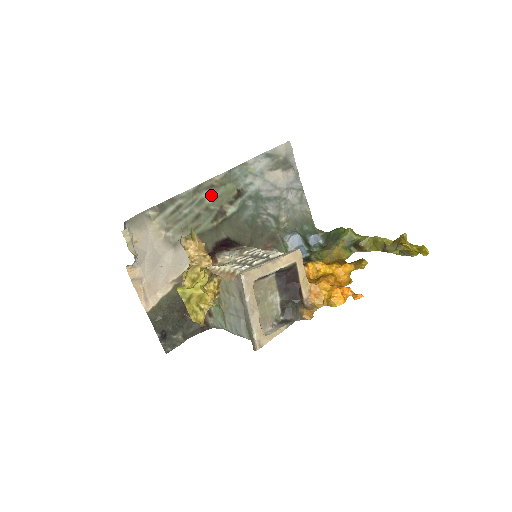
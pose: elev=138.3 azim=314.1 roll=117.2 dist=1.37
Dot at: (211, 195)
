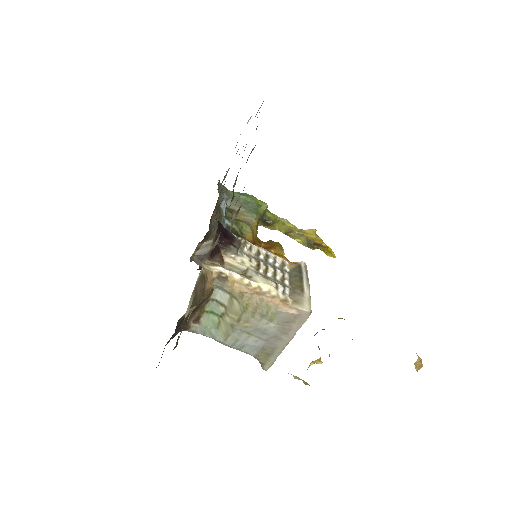
Dot at: occluded
